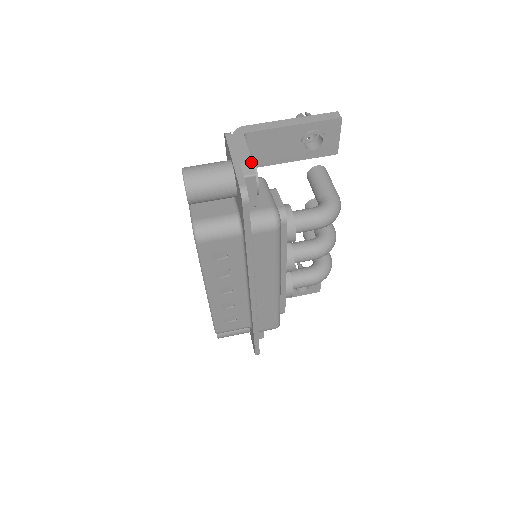
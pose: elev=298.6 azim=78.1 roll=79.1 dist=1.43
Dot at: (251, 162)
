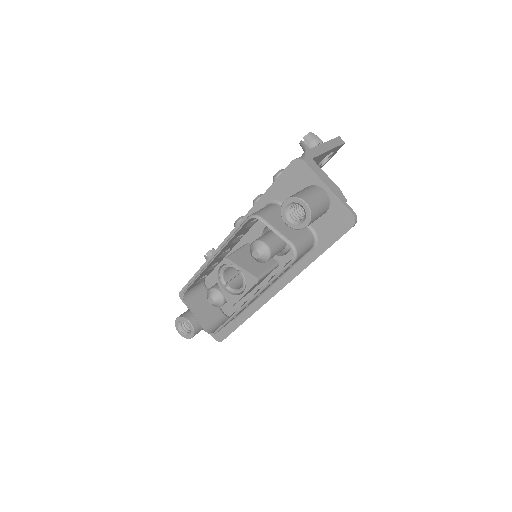
Dot at: (339, 189)
